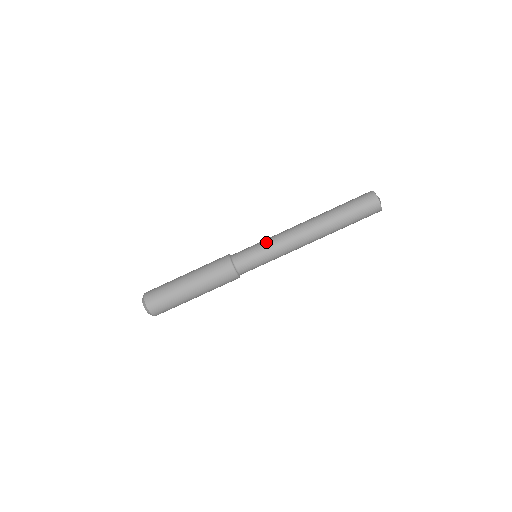
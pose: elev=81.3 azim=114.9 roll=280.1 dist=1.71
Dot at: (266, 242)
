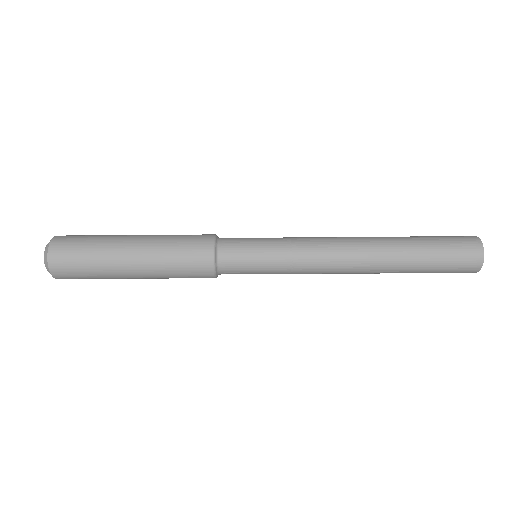
Dot at: occluded
